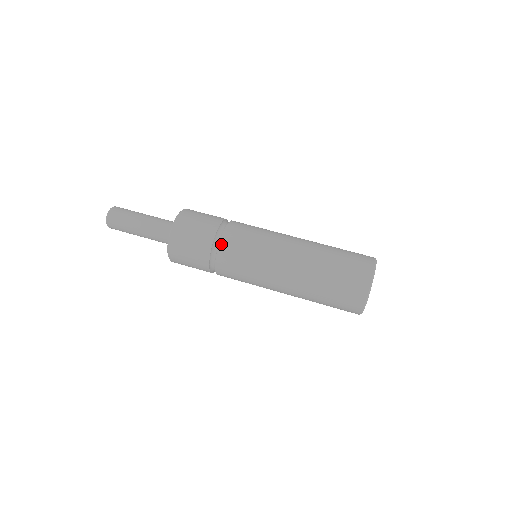
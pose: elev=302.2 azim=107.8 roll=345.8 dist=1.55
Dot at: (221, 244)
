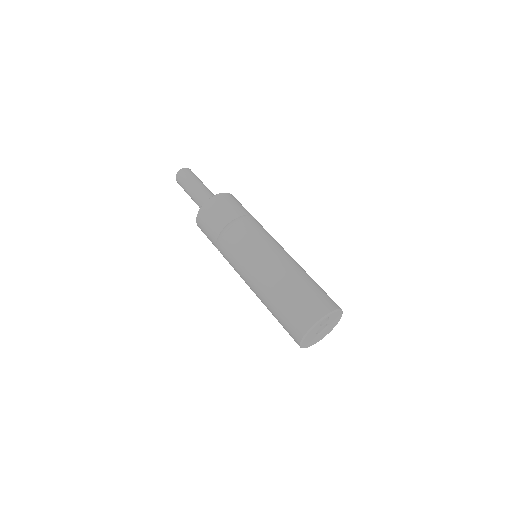
Dot at: (226, 234)
